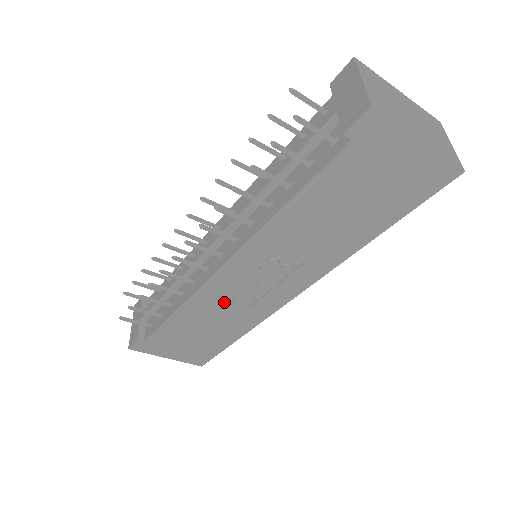
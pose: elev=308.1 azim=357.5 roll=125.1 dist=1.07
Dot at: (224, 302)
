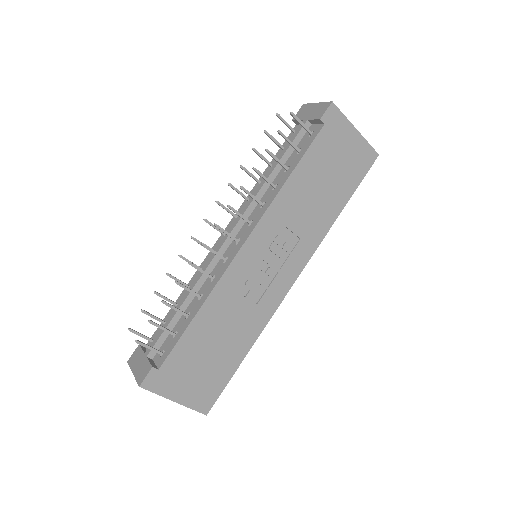
Dot at: (240, 294)
